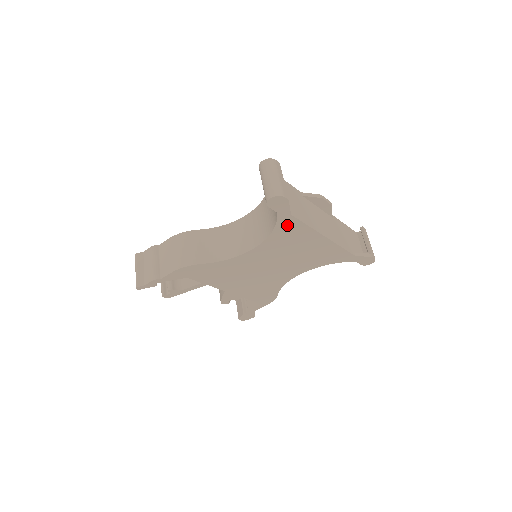
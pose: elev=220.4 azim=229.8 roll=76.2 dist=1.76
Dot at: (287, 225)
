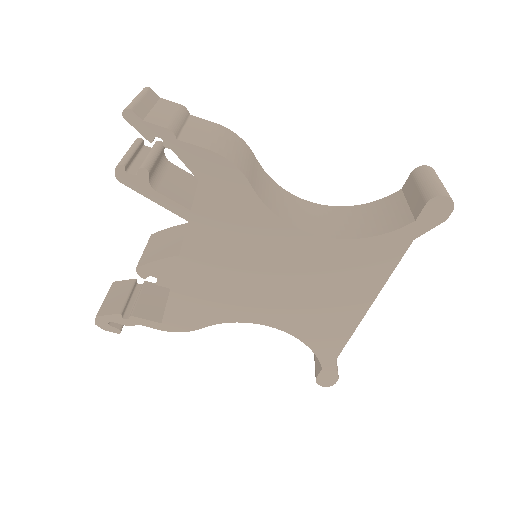
Dot at: (387, 248)
